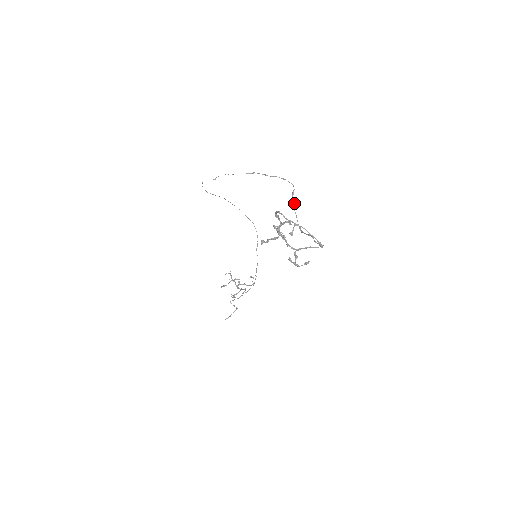
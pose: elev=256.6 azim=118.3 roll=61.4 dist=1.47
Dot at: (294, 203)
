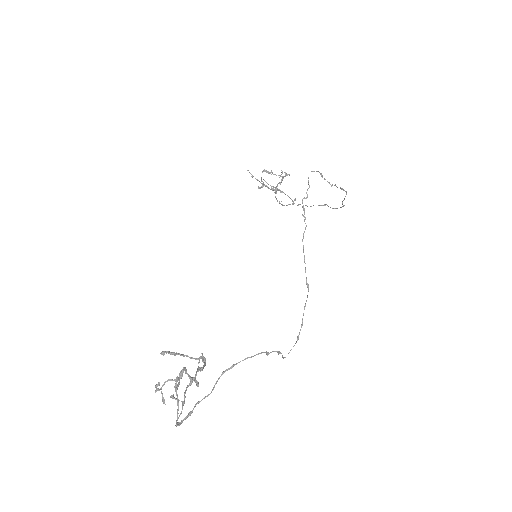
Dot at: (267, 354)
